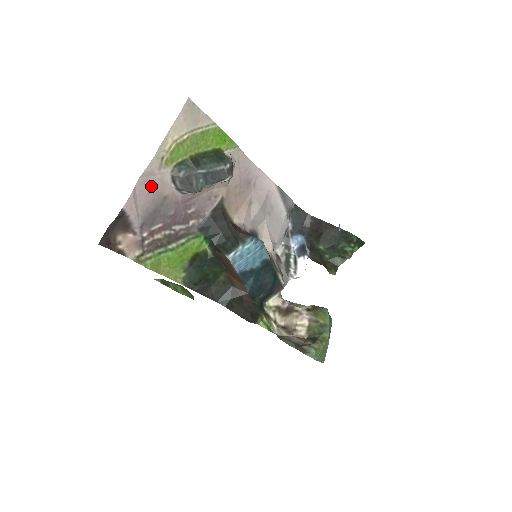
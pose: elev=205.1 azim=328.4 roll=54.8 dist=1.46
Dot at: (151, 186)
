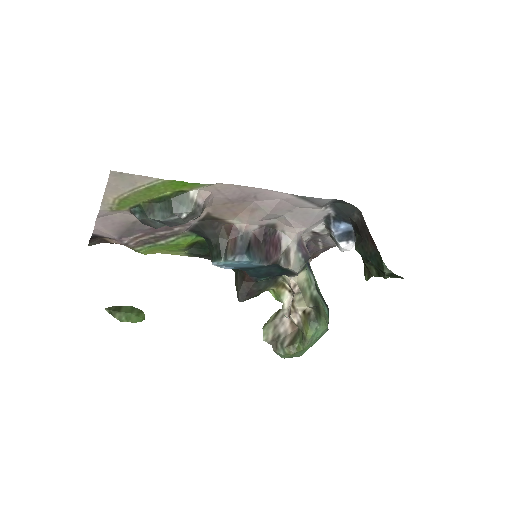
Dot at: (113, 220)
